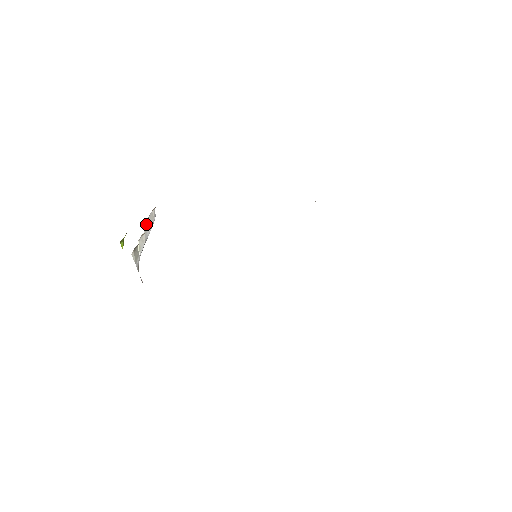
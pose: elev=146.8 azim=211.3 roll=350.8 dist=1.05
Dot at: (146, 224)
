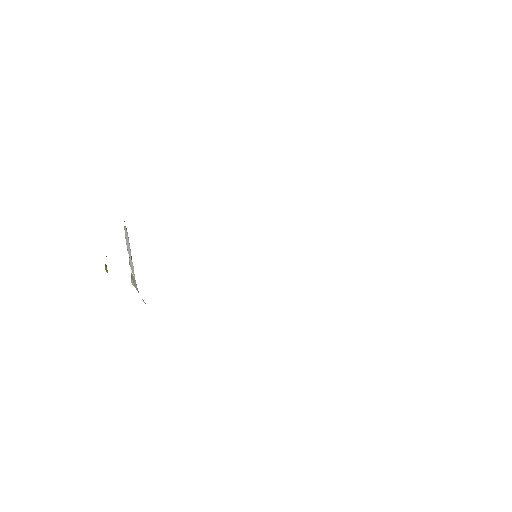
Dot at: (126, 243)
